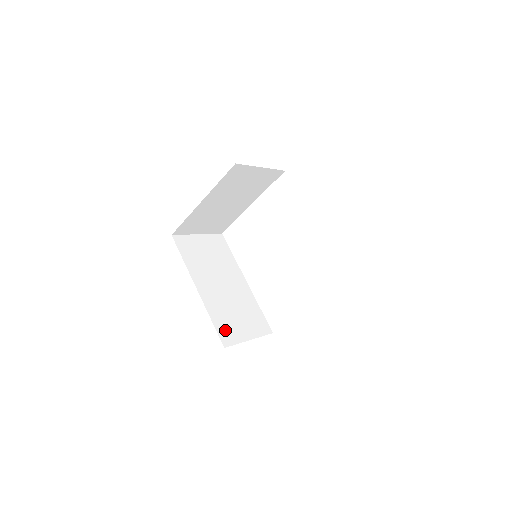
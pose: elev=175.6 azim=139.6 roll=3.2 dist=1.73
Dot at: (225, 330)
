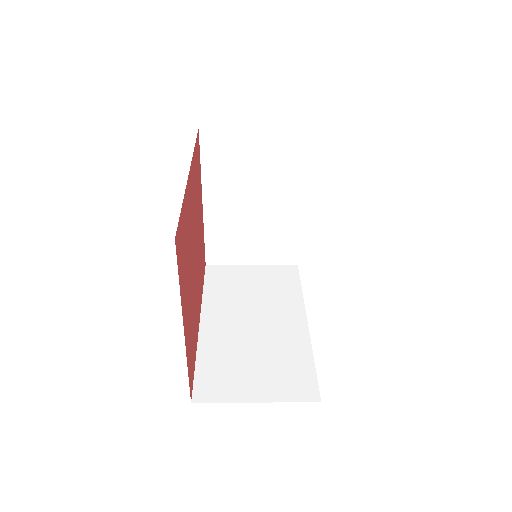
Dot at: (212, 379)
